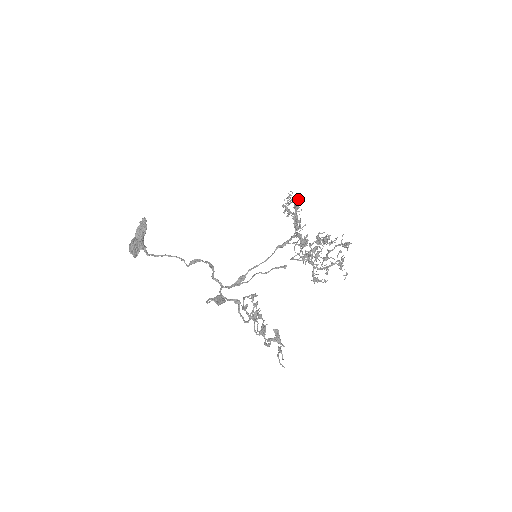
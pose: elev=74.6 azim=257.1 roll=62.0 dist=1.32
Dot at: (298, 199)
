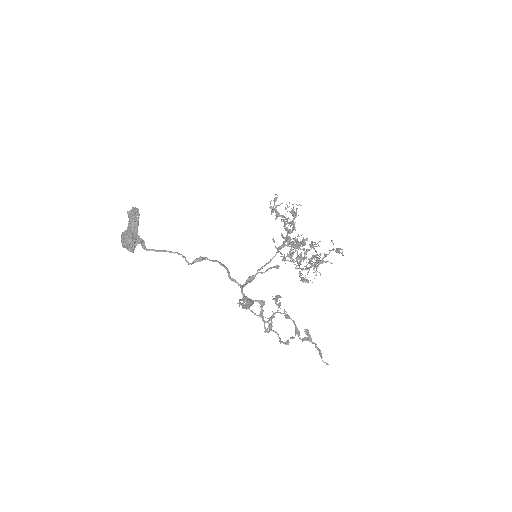
Dot at: (296, 204)
